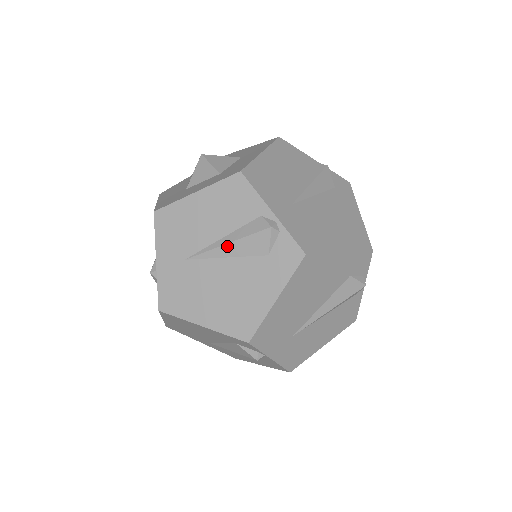
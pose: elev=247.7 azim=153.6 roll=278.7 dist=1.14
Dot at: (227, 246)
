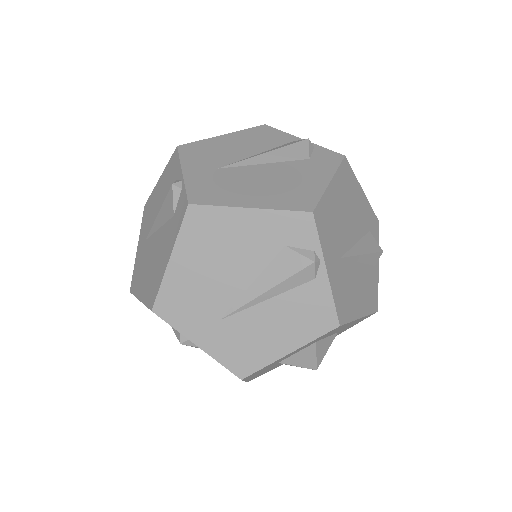
Dot at: (266, 154)
